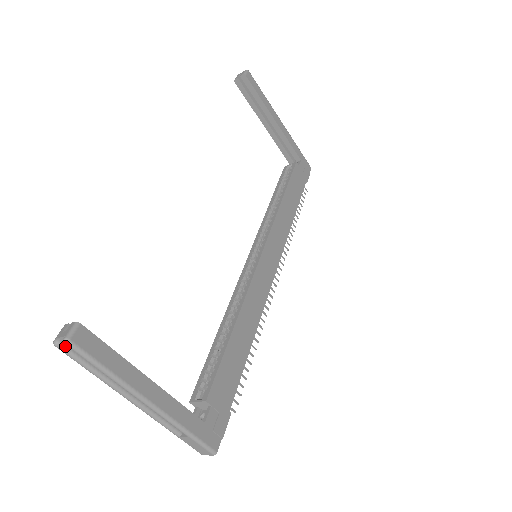
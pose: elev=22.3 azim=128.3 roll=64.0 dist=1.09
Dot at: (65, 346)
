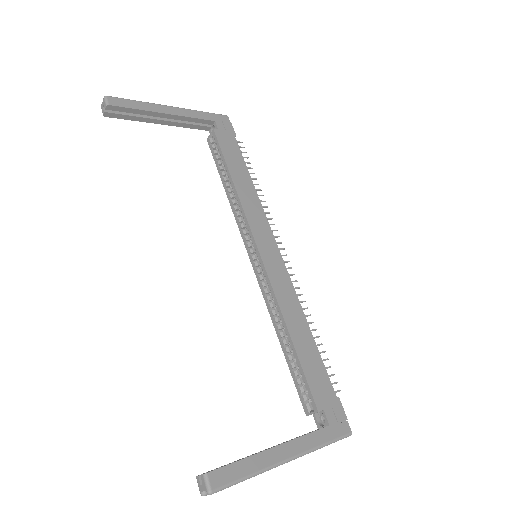
Dot at: occluded
